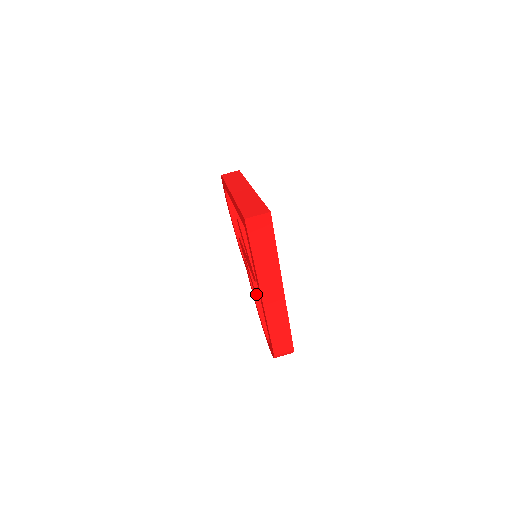
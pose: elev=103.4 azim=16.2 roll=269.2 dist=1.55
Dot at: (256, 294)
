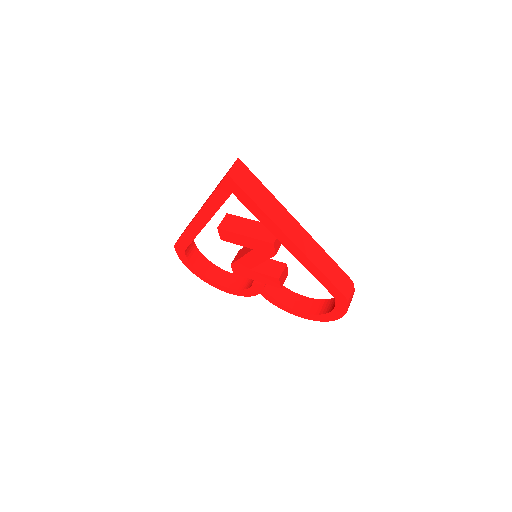
Dot at: (284, 302)
